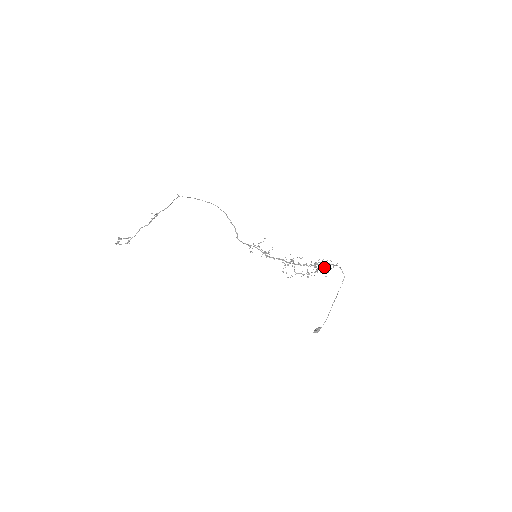
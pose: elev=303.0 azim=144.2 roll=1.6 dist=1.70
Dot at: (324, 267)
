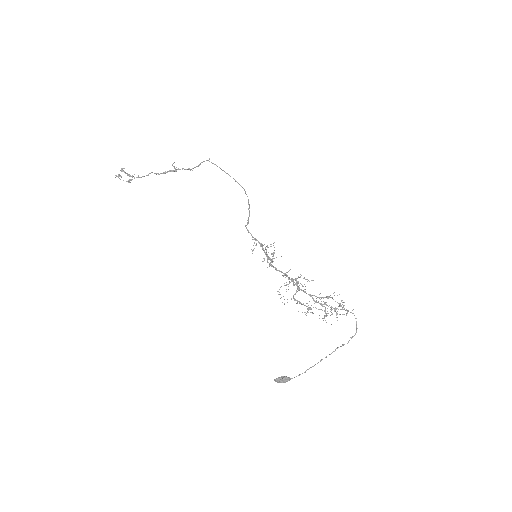
Dot at: occluded
